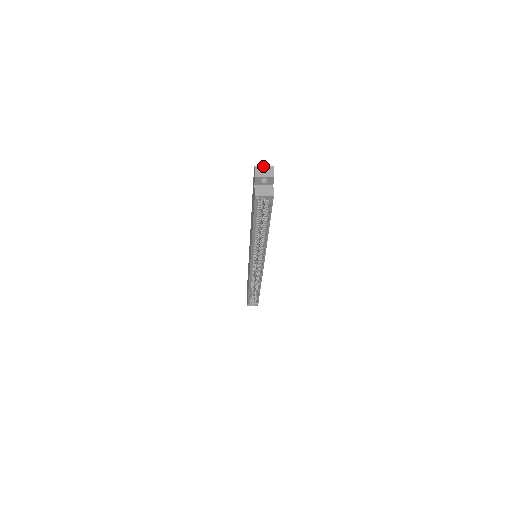
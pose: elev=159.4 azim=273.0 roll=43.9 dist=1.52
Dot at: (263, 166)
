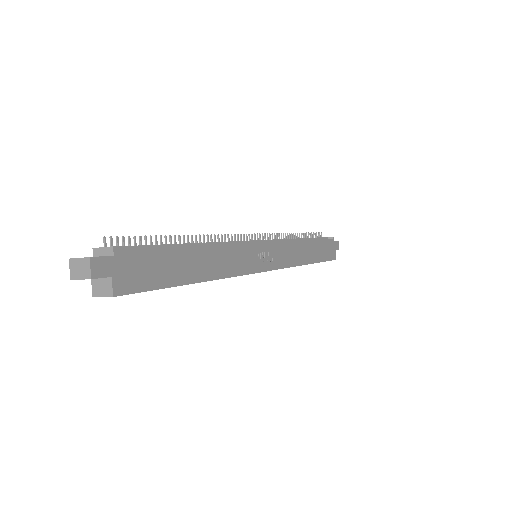
Dot at: (78, 259)
